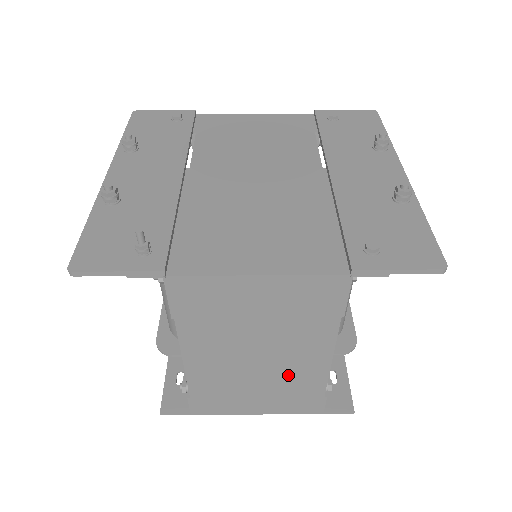
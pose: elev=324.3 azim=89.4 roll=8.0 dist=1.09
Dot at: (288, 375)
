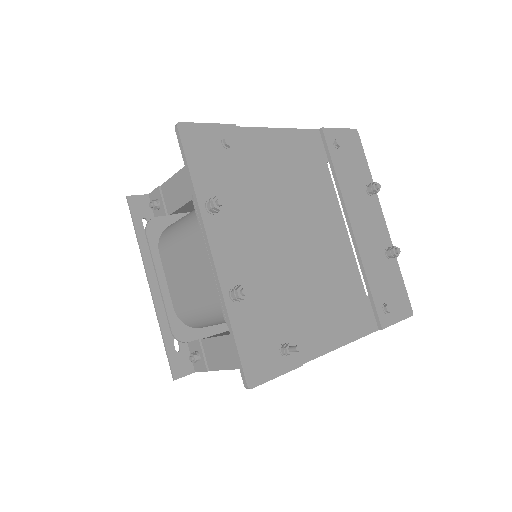
Dot at: occluded
